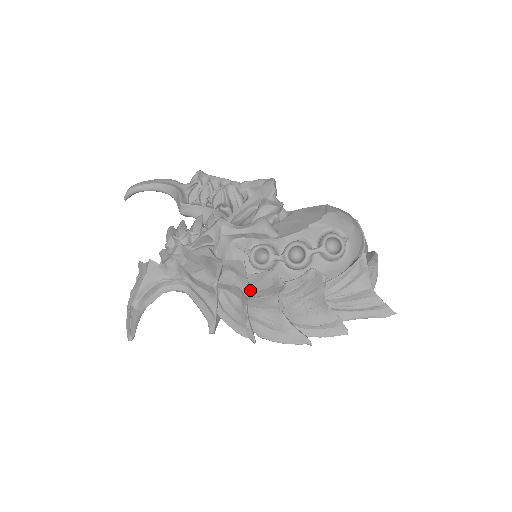
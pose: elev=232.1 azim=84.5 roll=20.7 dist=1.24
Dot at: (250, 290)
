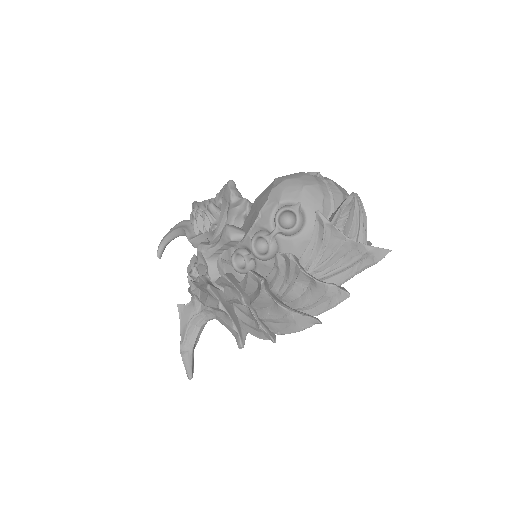
Dot at: (249, 296)
